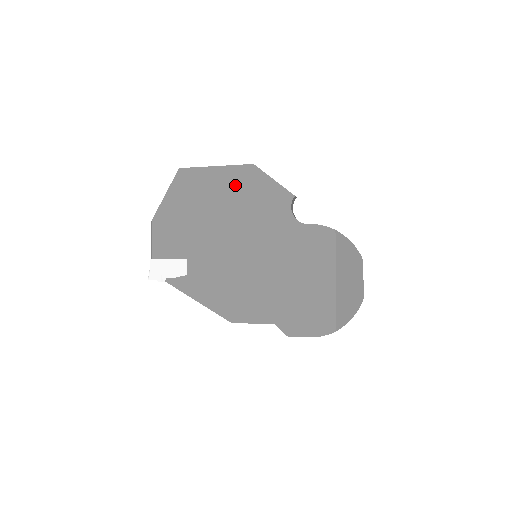
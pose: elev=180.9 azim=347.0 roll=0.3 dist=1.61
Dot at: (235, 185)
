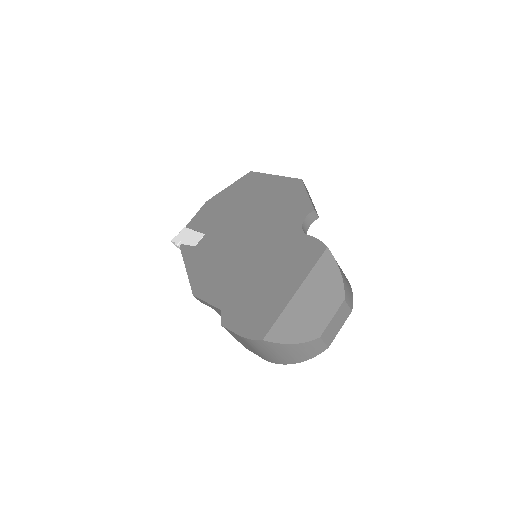
Dot at: (277, 191)
